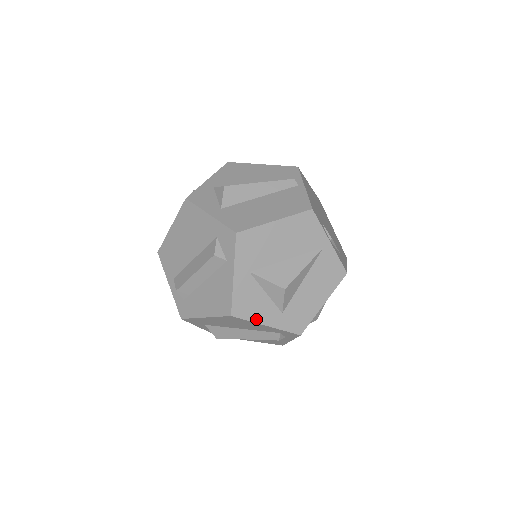
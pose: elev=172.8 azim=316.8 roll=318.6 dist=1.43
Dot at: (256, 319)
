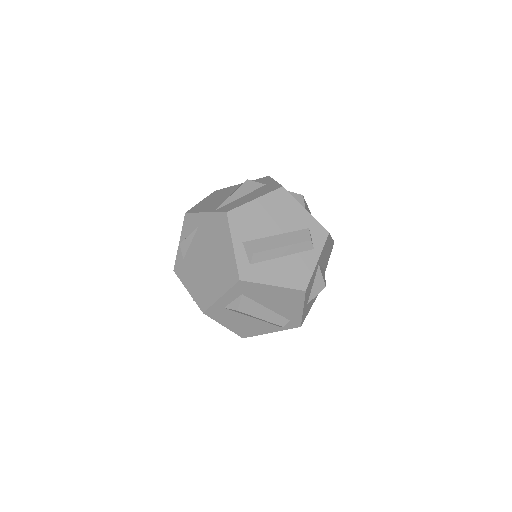
Dot at: (305, 301)
